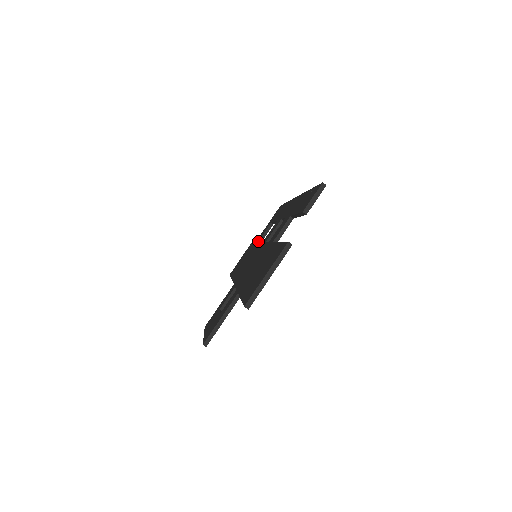
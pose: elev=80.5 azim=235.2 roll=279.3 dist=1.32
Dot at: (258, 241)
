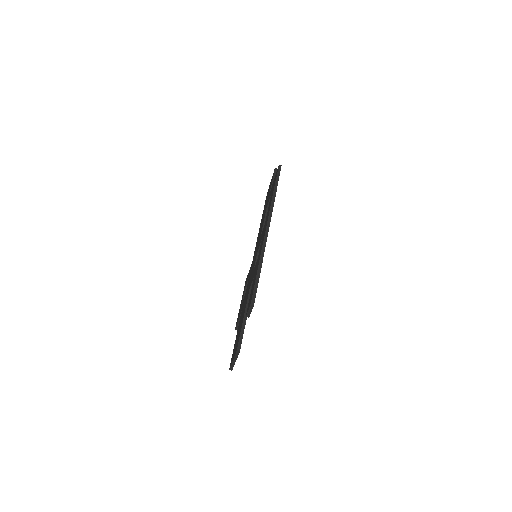
Dot at: (267, 206)
